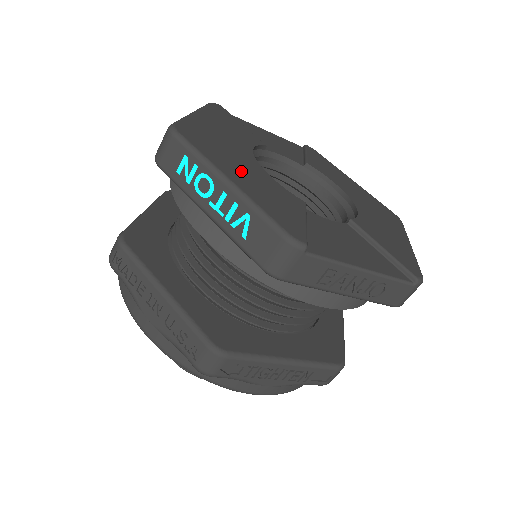
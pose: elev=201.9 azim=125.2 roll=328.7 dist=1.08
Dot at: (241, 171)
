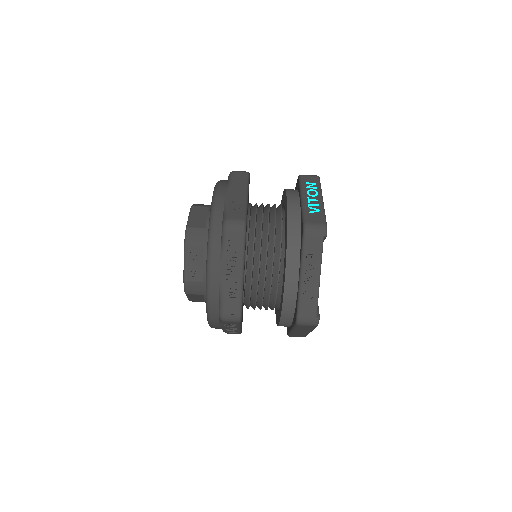
Dot at: occluded
